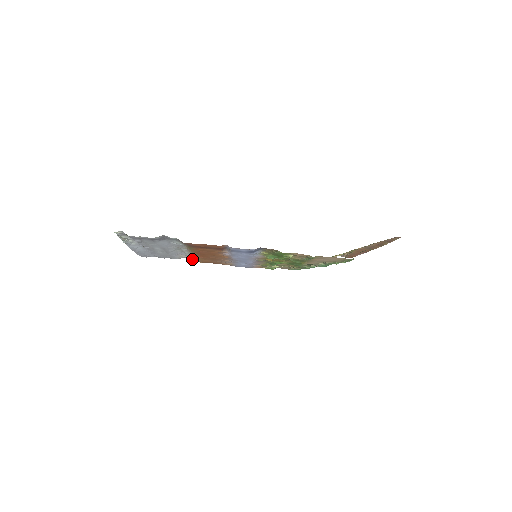
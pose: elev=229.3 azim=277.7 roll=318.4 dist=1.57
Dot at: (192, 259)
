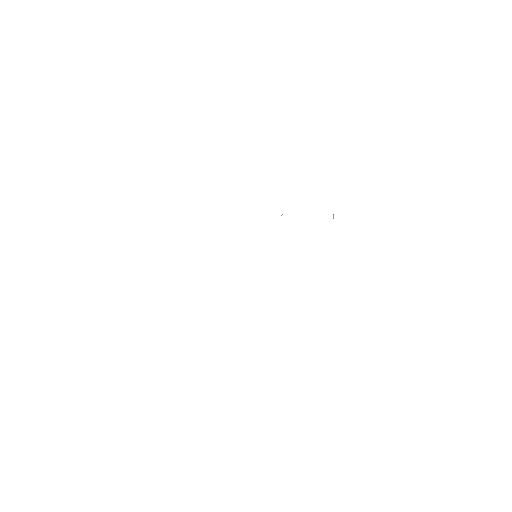
Dot at: occluded
